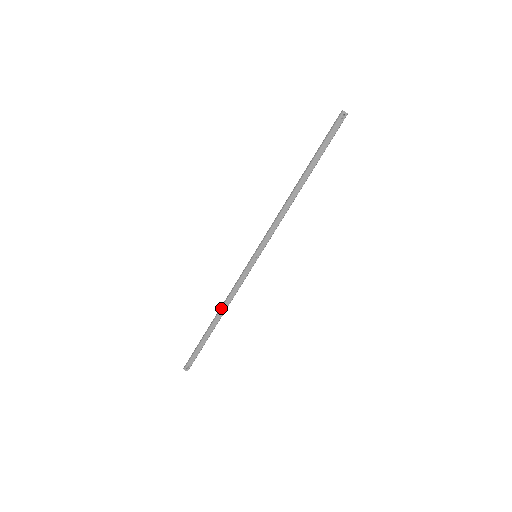
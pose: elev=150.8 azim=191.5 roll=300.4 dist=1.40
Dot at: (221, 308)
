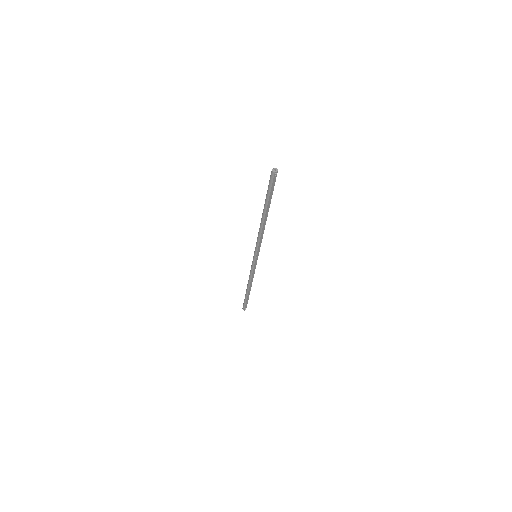
Dot at: (249, 284)
